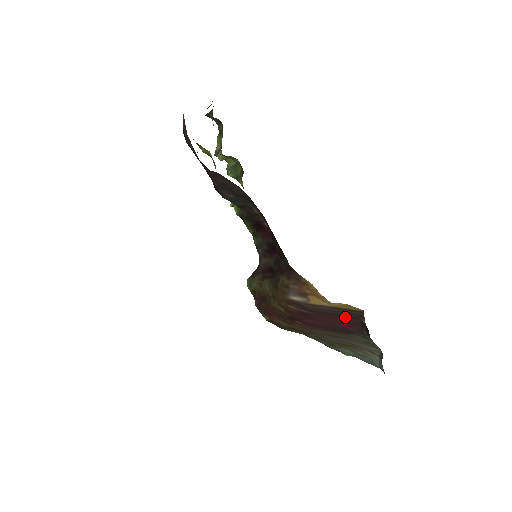
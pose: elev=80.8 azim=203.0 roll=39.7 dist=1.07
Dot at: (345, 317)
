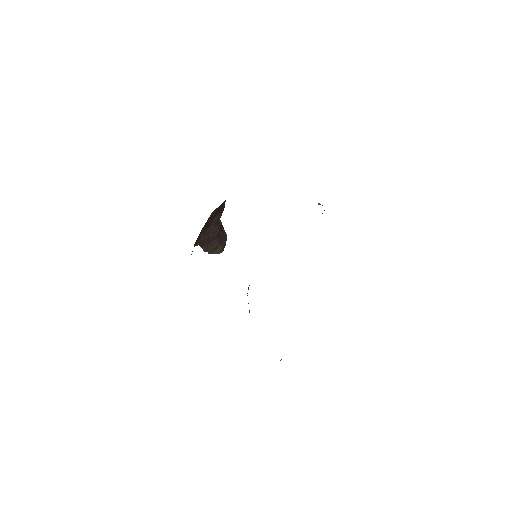
Dot at: occluded
